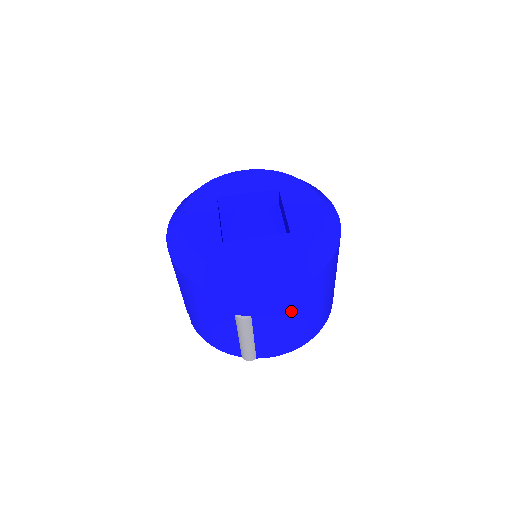
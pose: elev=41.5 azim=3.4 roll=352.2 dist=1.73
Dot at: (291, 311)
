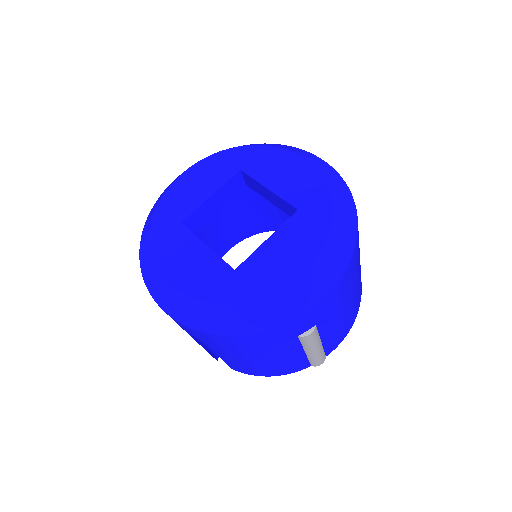
Dot at: (348, 290)
